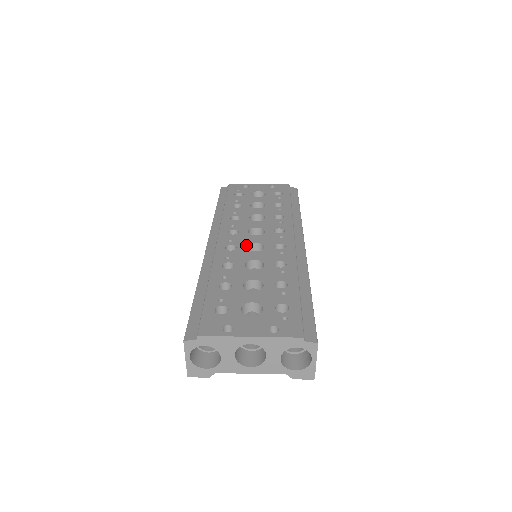
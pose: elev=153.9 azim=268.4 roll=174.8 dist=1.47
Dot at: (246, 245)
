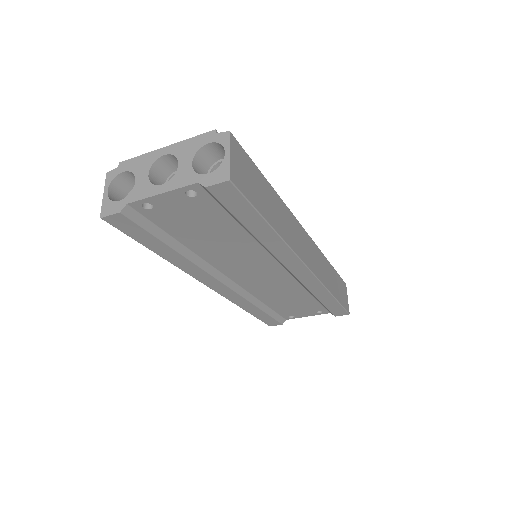
Dot at: occluded
